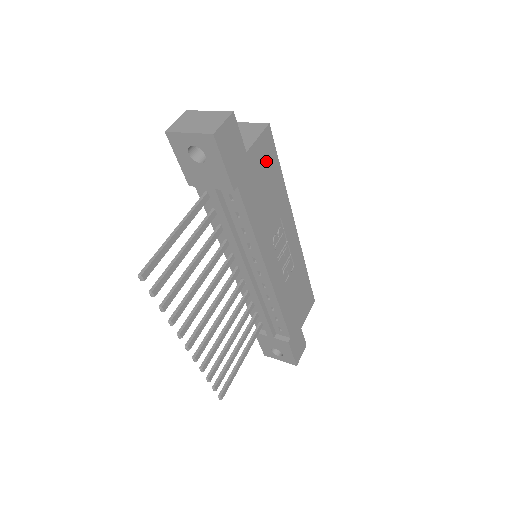
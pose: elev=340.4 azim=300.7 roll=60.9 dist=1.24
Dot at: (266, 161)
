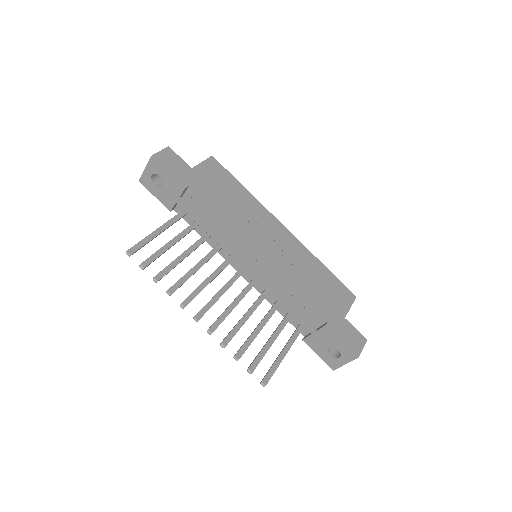
Dot at: (218, 176)
